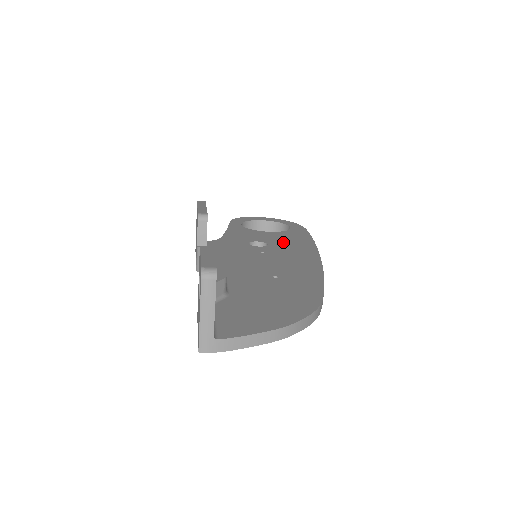
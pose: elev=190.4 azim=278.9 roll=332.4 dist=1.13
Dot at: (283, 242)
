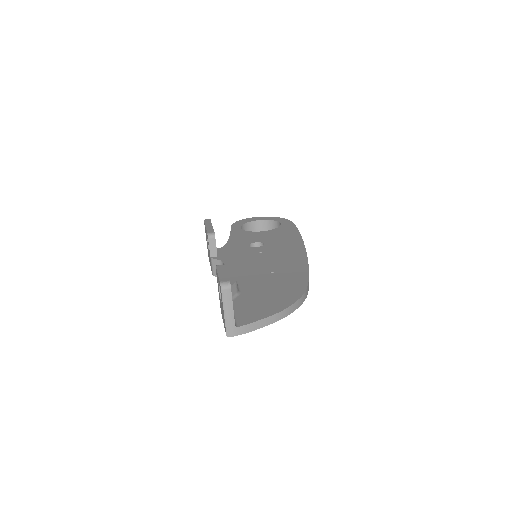
Dot at: (276, 239)
